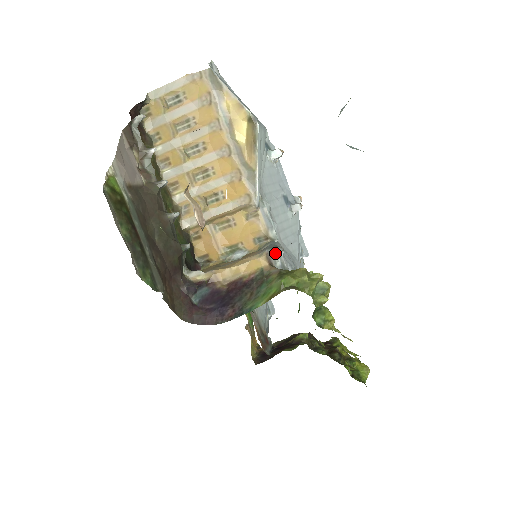
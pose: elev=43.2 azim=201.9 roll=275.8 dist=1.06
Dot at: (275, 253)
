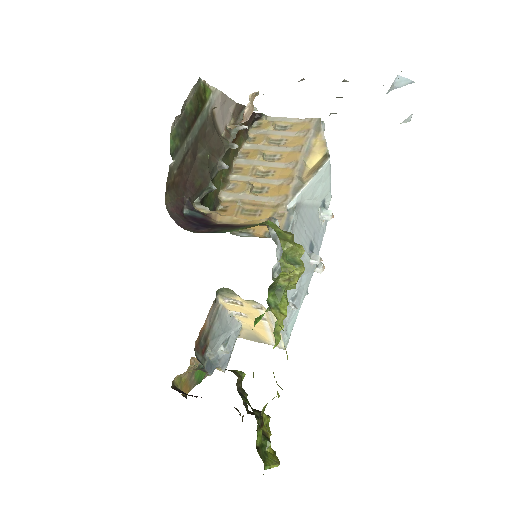
Dot at: (277, 223)
